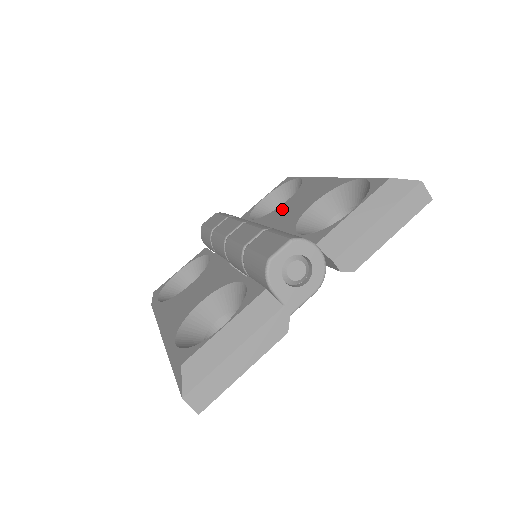
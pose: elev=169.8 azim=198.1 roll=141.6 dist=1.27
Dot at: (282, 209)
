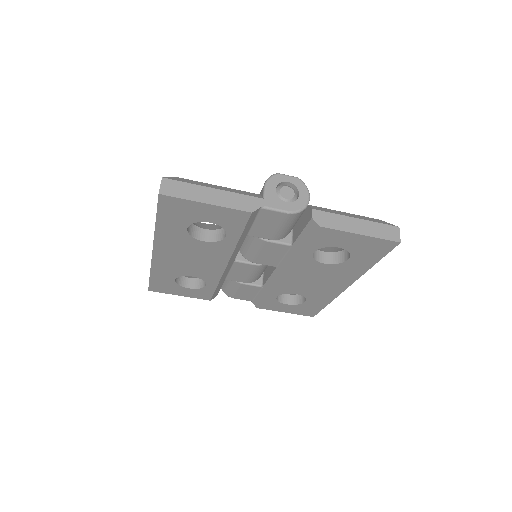
Dot at: occluded
